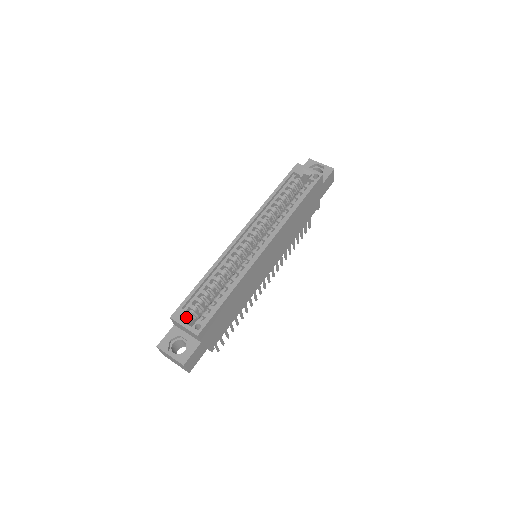
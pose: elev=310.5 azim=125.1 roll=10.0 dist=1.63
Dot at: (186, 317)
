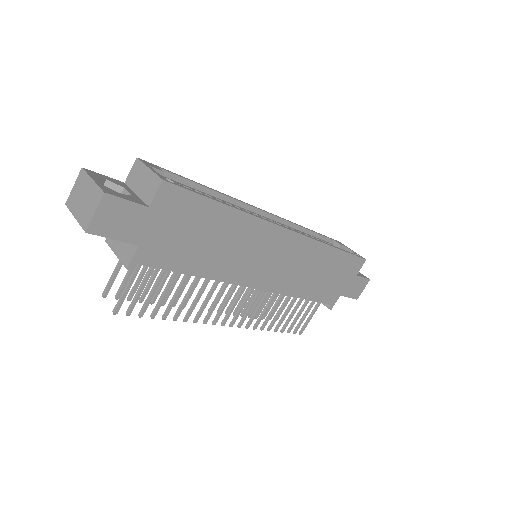
Dot at: occluded
